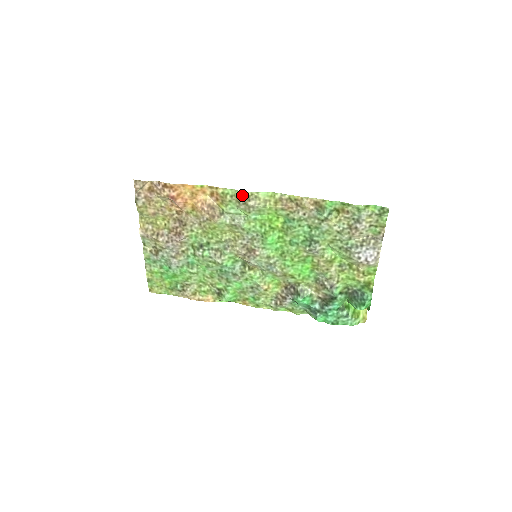
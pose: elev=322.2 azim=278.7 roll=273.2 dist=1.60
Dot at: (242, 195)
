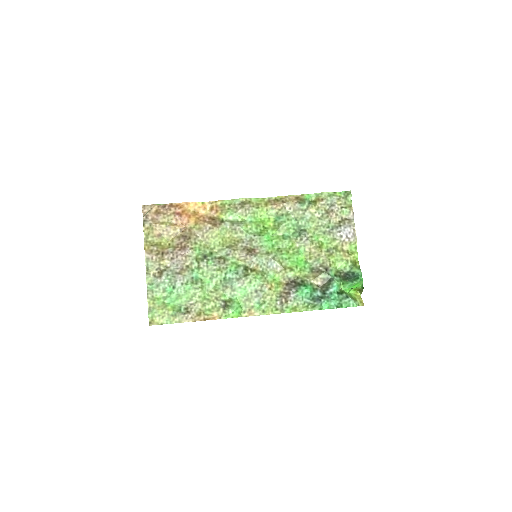
Dot at: (238, 202)
